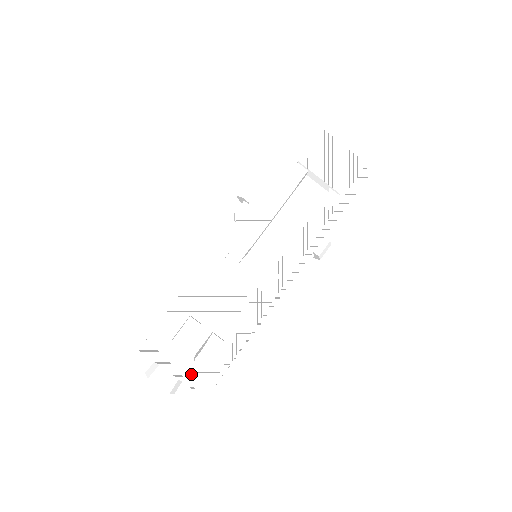
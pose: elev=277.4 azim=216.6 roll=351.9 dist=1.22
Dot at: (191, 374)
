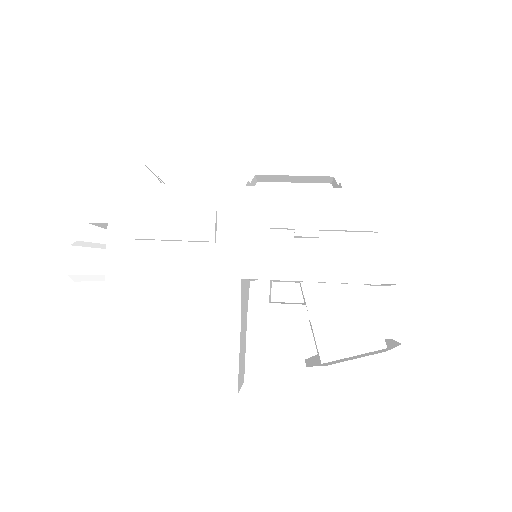
Dot at: occluded
